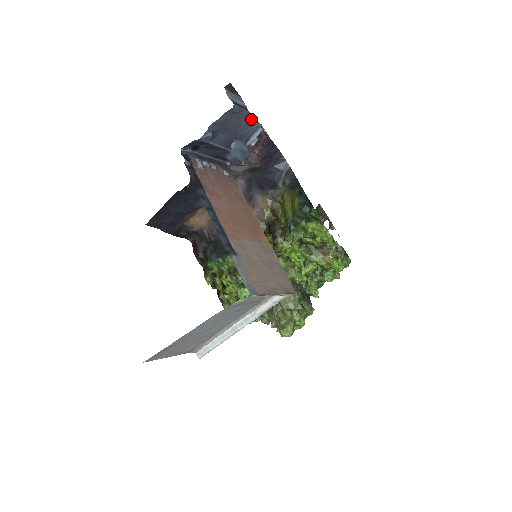
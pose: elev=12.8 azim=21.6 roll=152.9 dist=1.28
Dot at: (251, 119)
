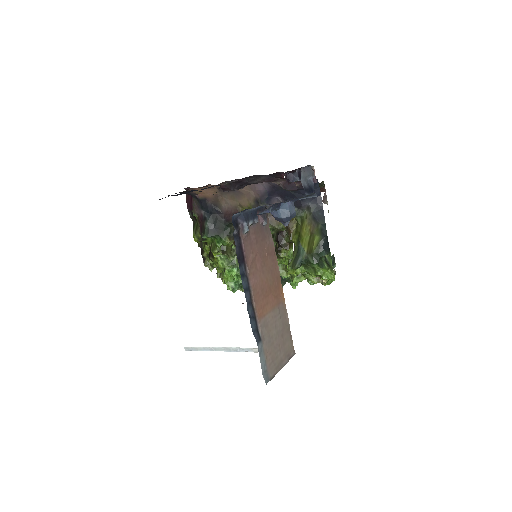
Dot at: (313, 194)
